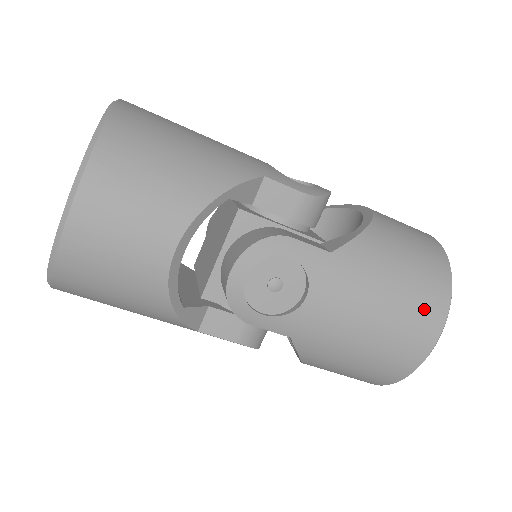
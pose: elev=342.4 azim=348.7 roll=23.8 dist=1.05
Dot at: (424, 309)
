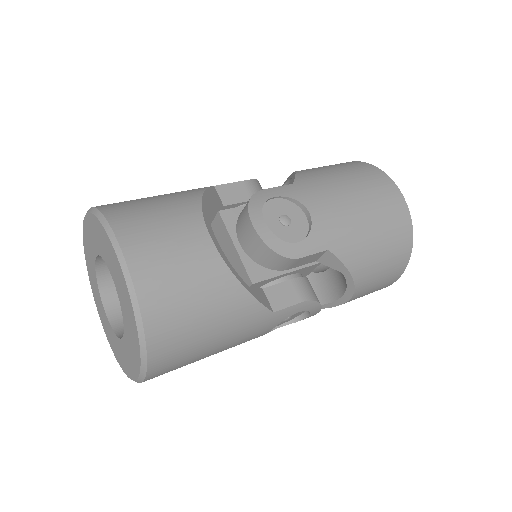
Dot at: (372, 178)
